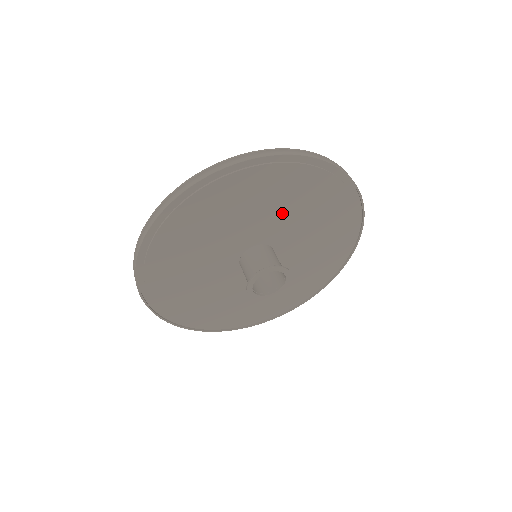
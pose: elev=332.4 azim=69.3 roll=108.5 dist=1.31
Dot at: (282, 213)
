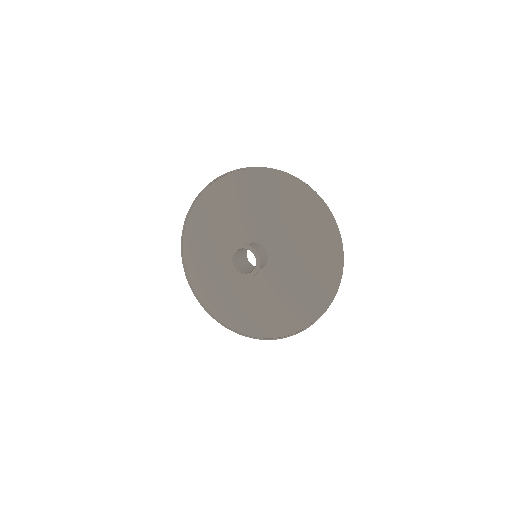
Dot at: (257, 214)
